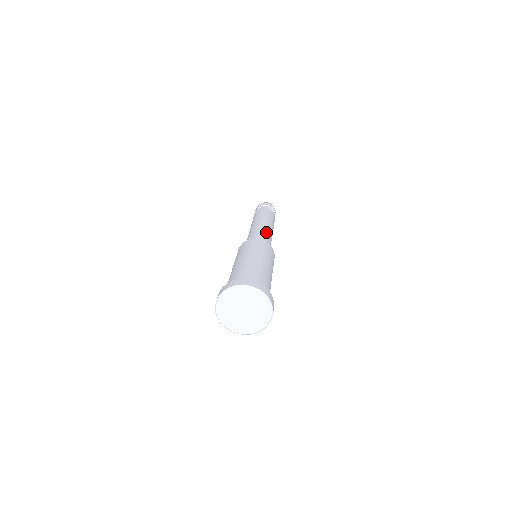
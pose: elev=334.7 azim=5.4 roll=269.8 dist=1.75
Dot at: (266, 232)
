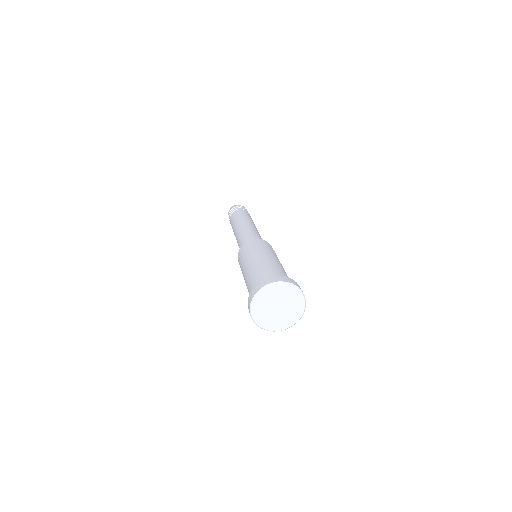
Dot at: (255, 232)
